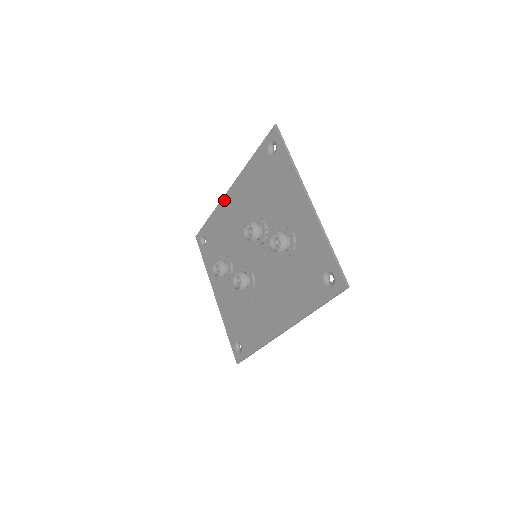
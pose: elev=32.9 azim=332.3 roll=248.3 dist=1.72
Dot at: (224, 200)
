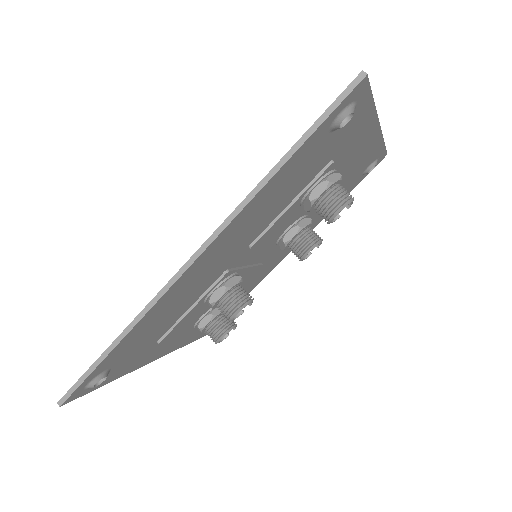
Dot at: occluded
